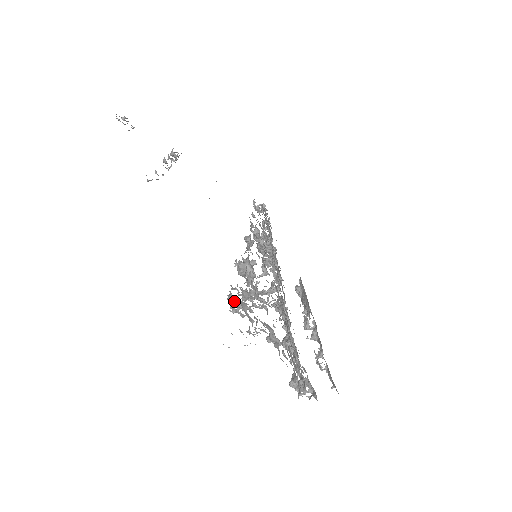
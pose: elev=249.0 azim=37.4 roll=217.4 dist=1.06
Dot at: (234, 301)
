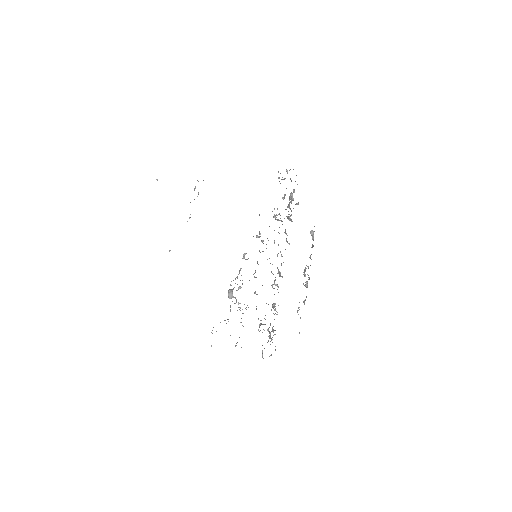
Dot at: occluded
